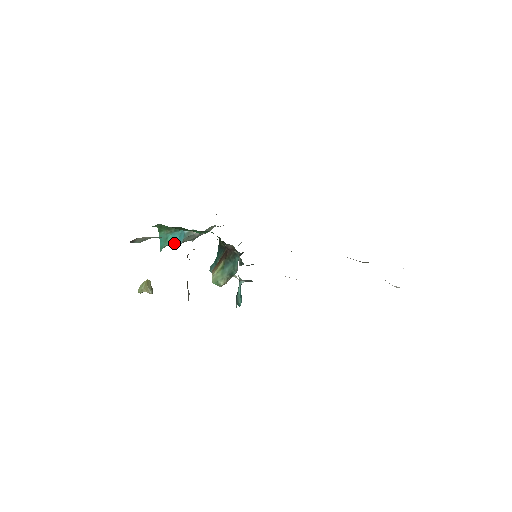
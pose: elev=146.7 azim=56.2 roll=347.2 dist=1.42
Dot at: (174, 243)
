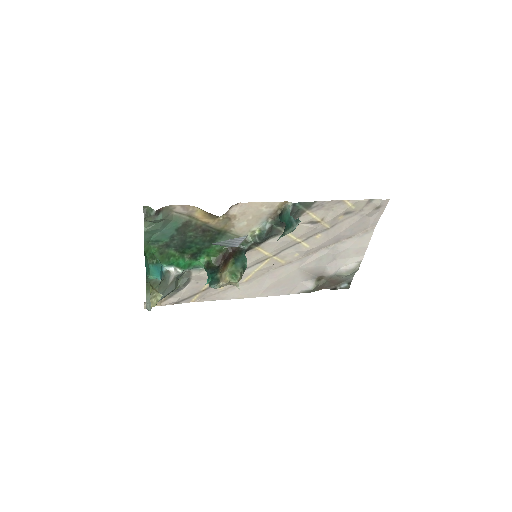
Dot at: (156, 275)
